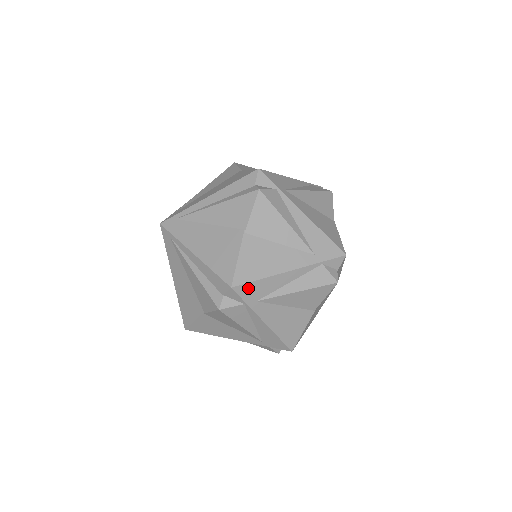
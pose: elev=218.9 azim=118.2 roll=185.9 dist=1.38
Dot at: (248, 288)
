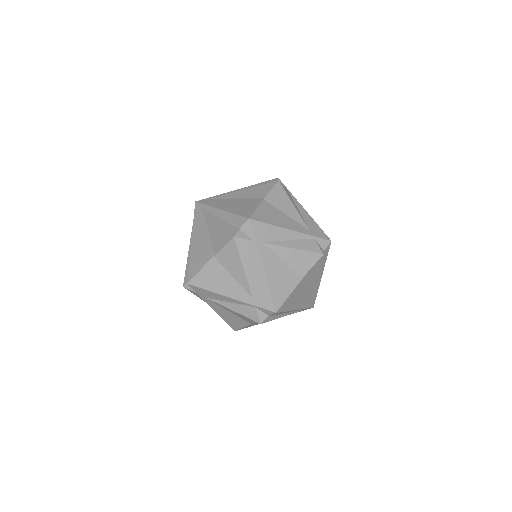
Dot at: (260, 227)
